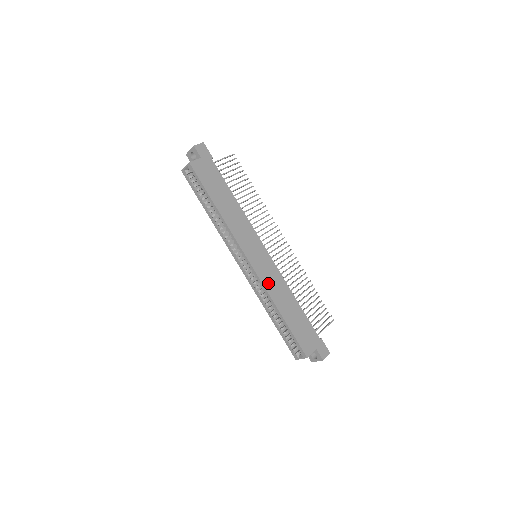
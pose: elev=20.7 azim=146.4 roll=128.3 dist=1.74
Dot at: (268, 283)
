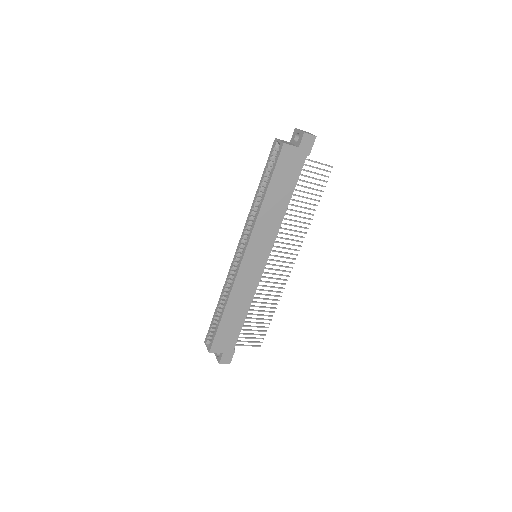
Dot at: (240, 284)
